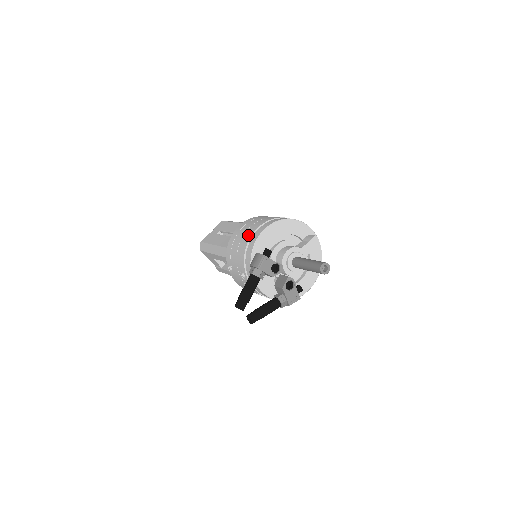
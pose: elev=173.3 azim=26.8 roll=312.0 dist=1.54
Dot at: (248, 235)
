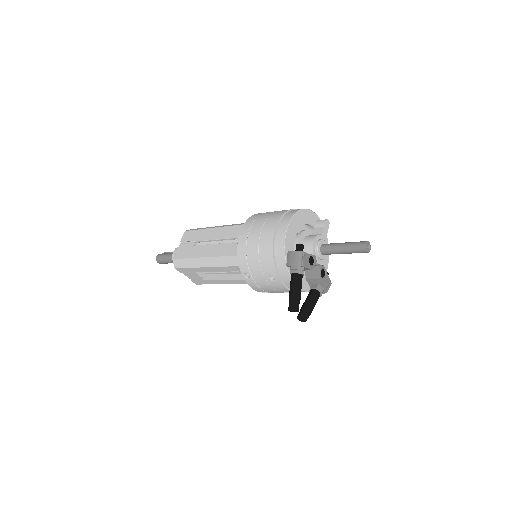
Dot at: (268, 236)
